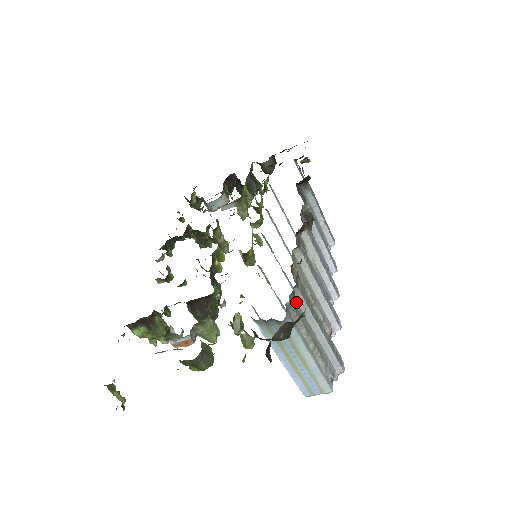
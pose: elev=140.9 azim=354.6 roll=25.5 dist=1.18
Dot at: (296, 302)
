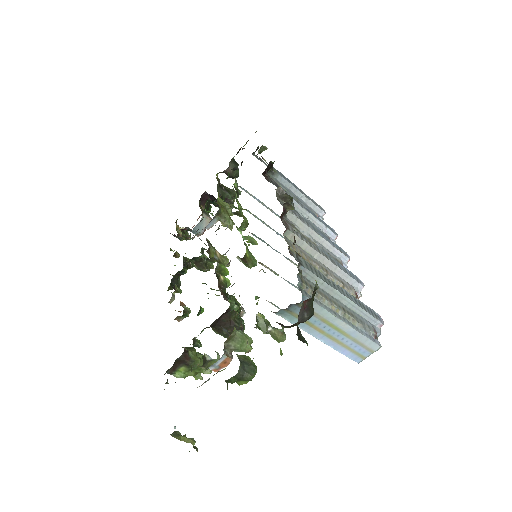
Dot at: (307, 279)
